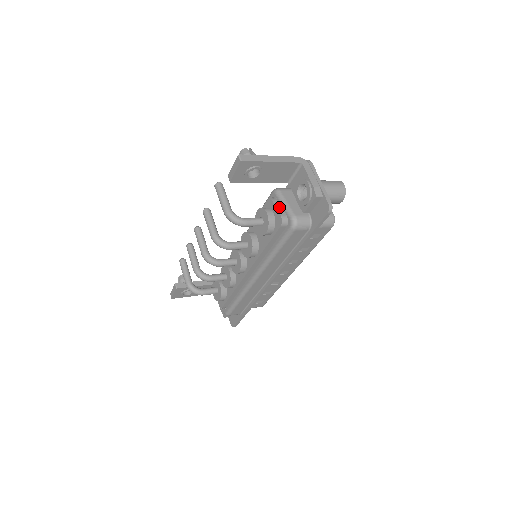
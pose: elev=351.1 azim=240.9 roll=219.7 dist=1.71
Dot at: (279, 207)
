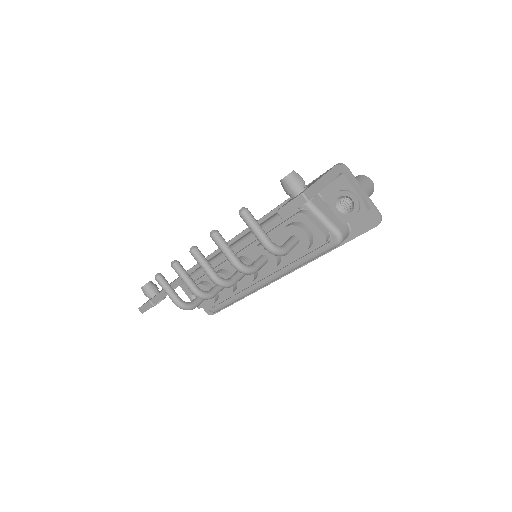
Dot at: (316, 222)
